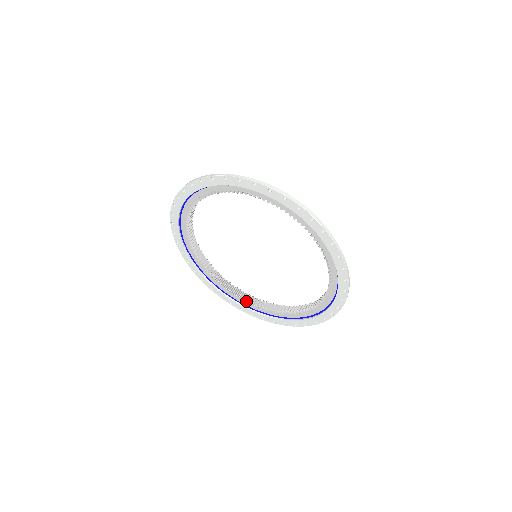
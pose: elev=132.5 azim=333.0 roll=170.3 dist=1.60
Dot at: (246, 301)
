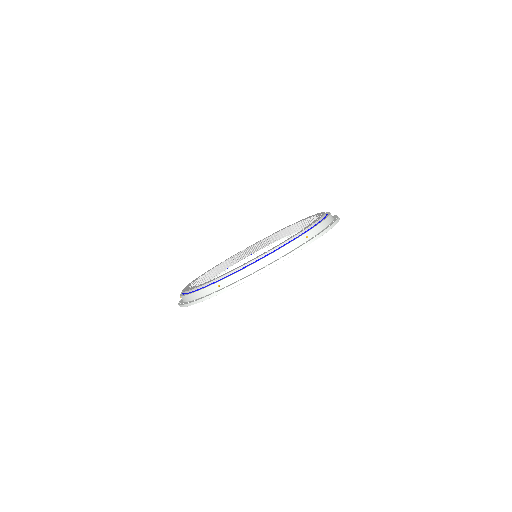
Dot at: occluded
